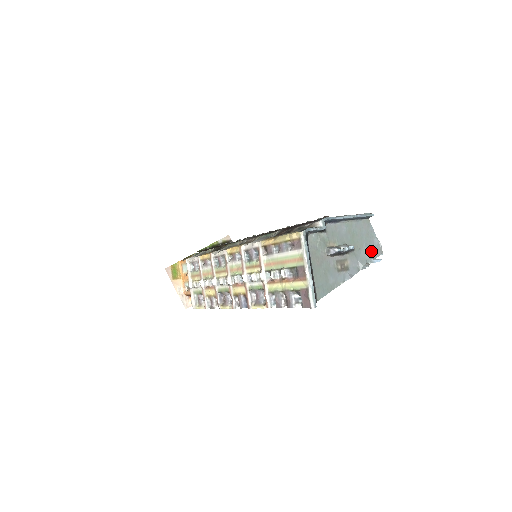
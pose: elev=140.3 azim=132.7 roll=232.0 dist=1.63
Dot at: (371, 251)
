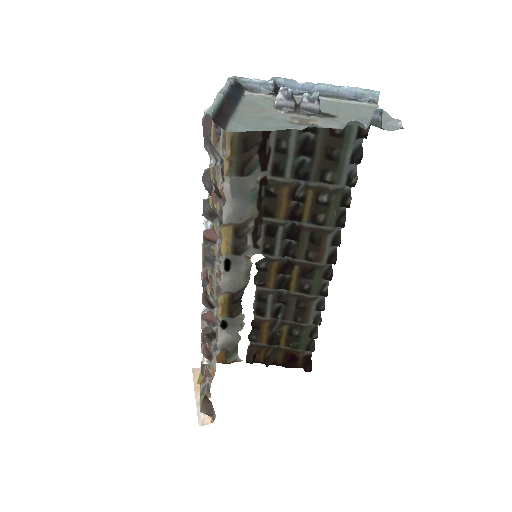
Dot at: occluded
